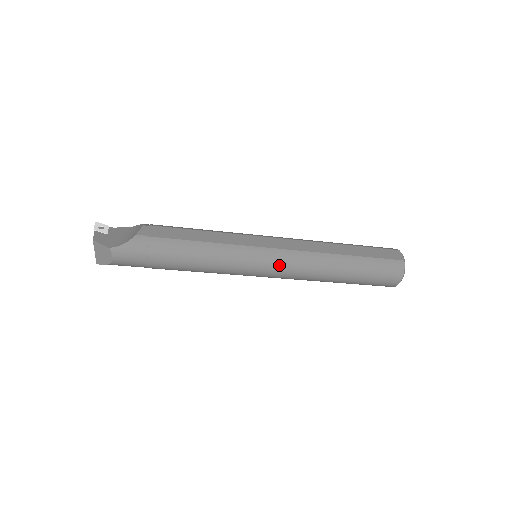
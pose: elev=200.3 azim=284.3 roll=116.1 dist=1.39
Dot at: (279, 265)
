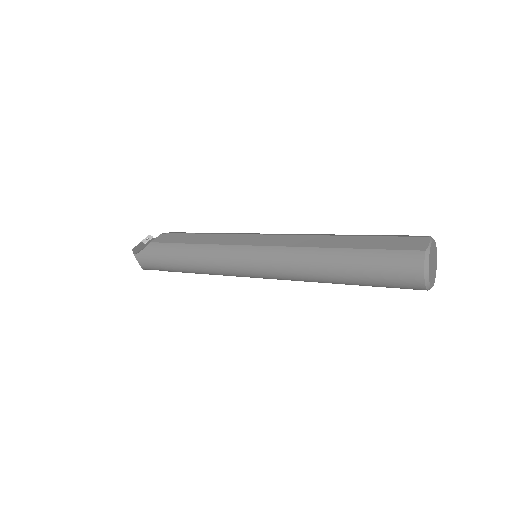
Dot at: (263, 264)
